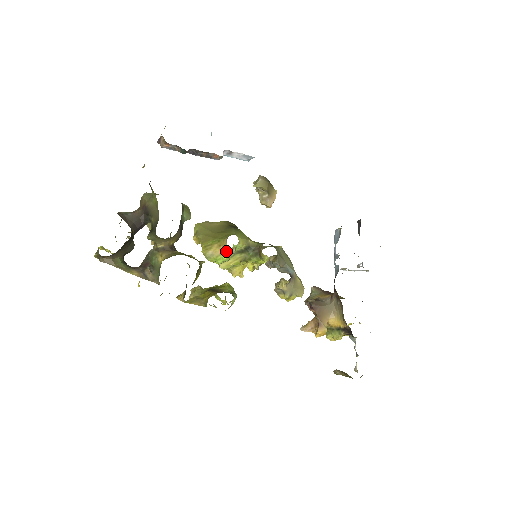
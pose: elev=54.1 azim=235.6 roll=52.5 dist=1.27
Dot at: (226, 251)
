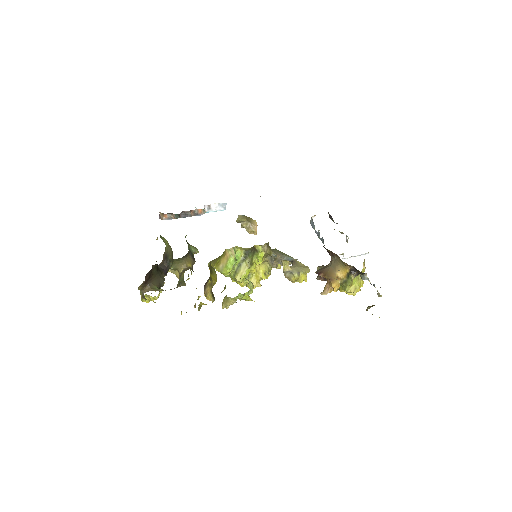
Dot at: (229, 255)
